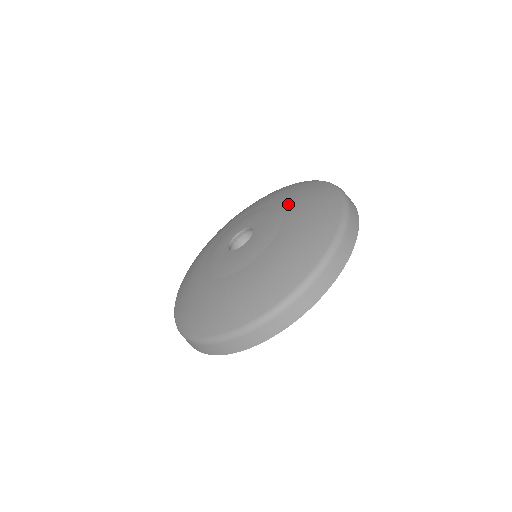
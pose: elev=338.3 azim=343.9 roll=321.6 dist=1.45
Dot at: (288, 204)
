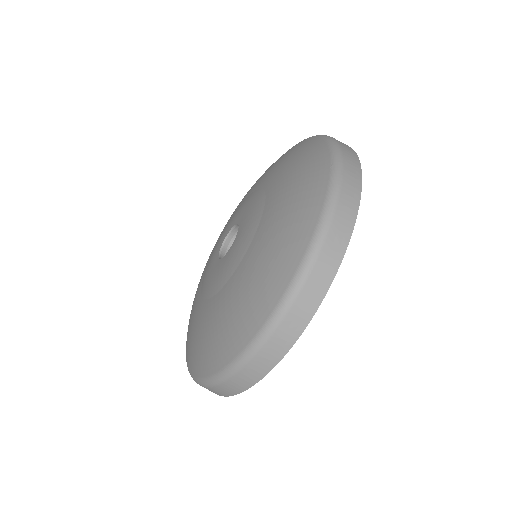
Dot at: (258, 183)
